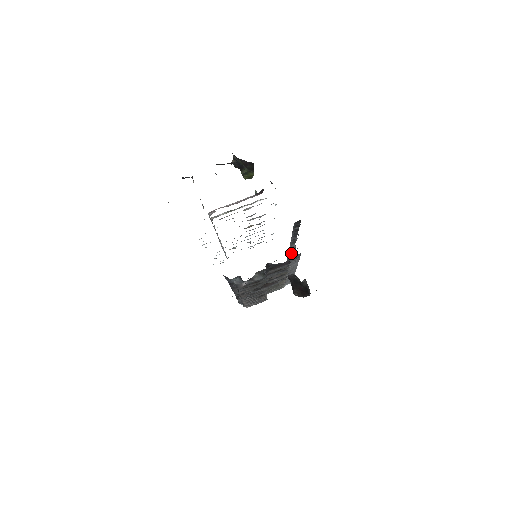
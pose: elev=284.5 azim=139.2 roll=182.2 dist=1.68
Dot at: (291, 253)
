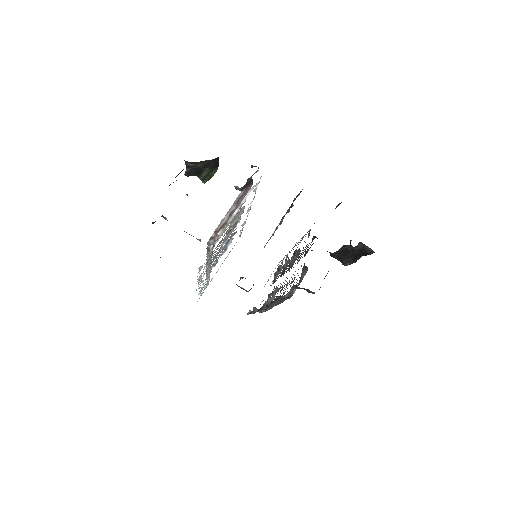
Dot at: (274, 231)
